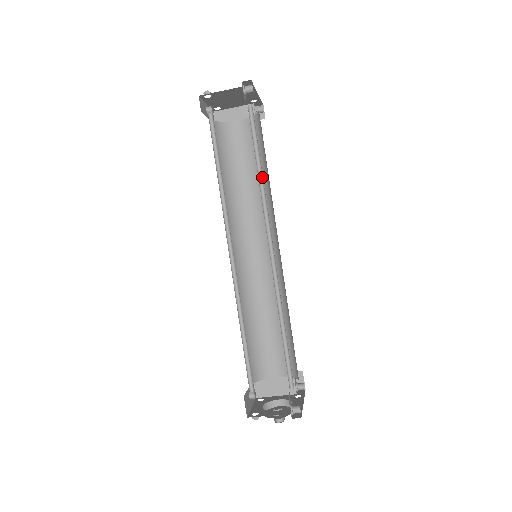
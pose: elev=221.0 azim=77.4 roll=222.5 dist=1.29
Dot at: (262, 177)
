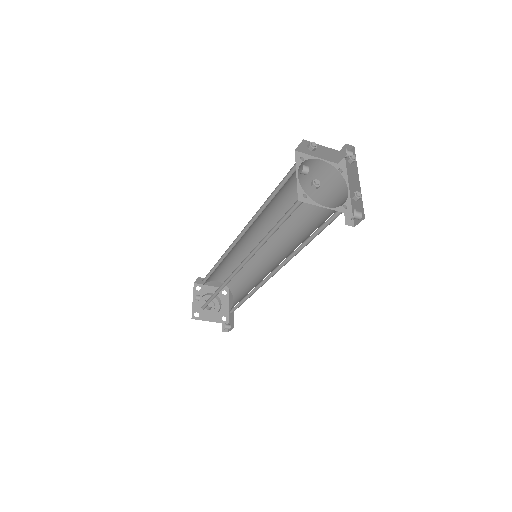
Dot at: (305, 243)
